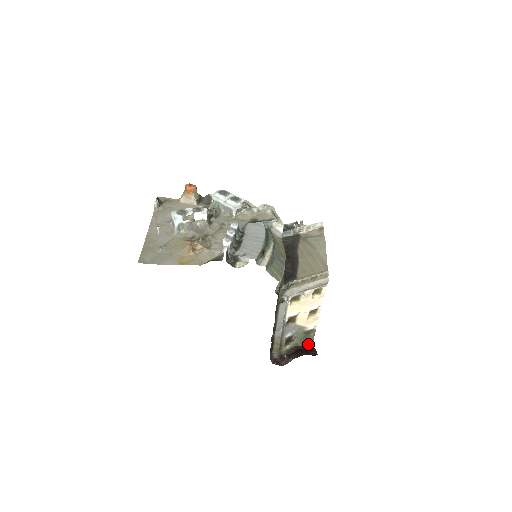
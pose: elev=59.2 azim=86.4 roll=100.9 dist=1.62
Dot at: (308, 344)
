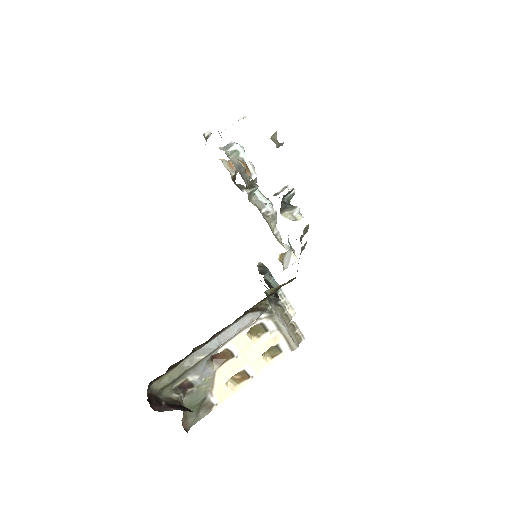
Dot at: (184, 424)
